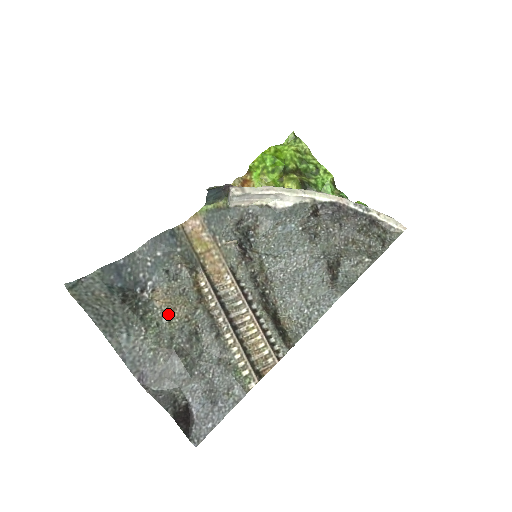
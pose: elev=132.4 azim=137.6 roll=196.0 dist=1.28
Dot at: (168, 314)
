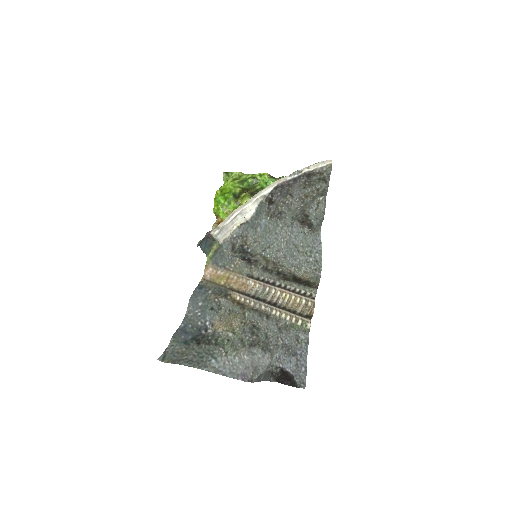
Dot at: (230, 330)
